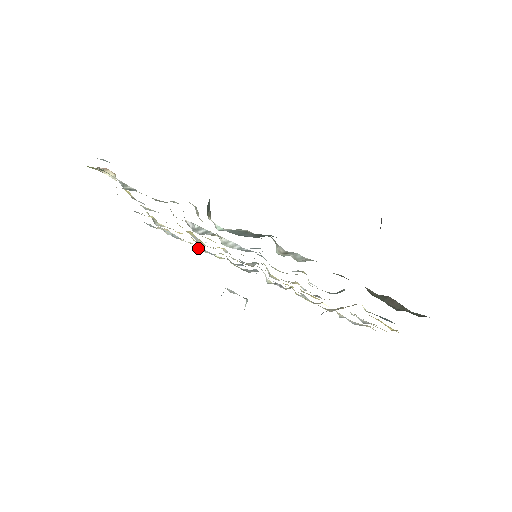
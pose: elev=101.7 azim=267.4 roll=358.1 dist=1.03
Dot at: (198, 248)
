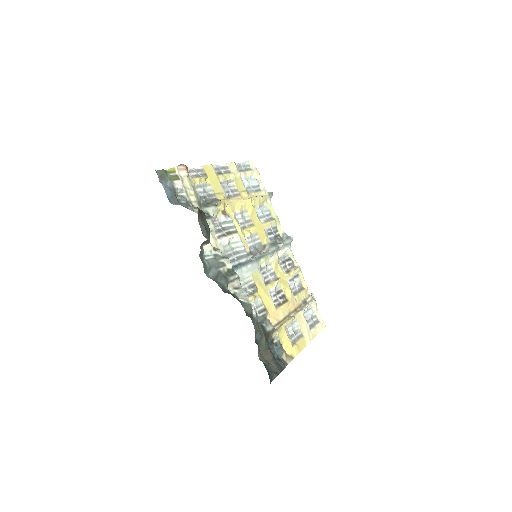
Dot at: occluded
